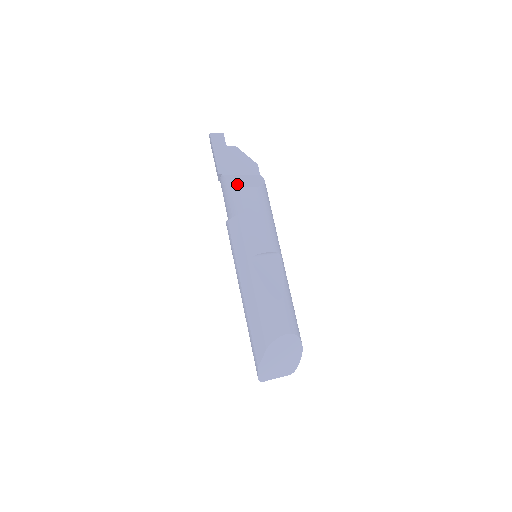
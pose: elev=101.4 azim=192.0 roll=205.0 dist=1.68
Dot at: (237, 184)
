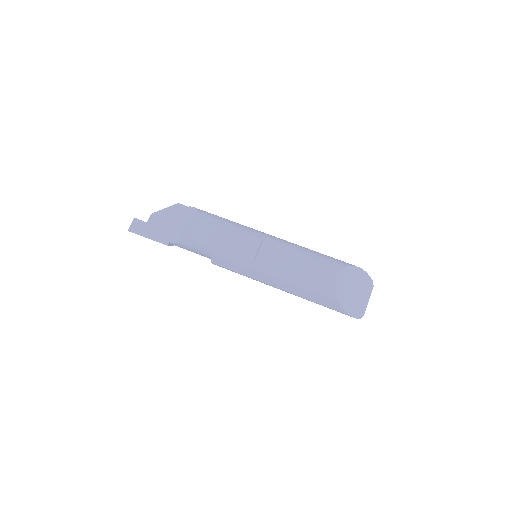
Dot at: (185, 238)
